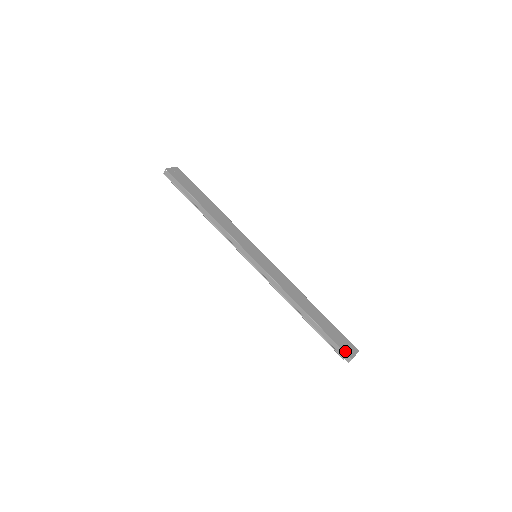
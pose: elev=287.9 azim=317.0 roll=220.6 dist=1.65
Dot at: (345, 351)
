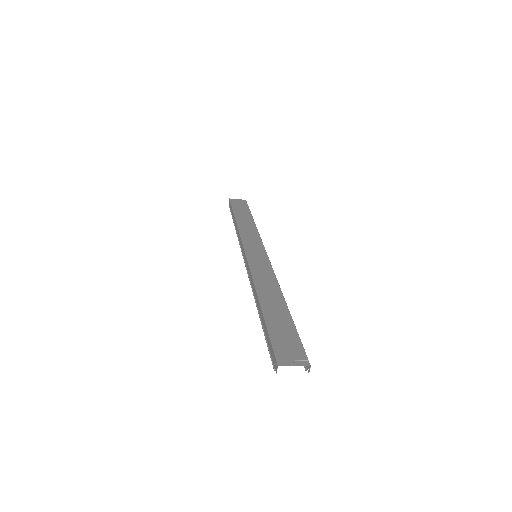
Dot at: (277, 354)
